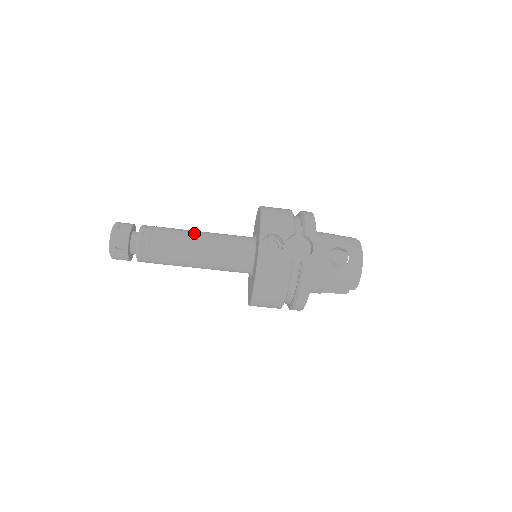
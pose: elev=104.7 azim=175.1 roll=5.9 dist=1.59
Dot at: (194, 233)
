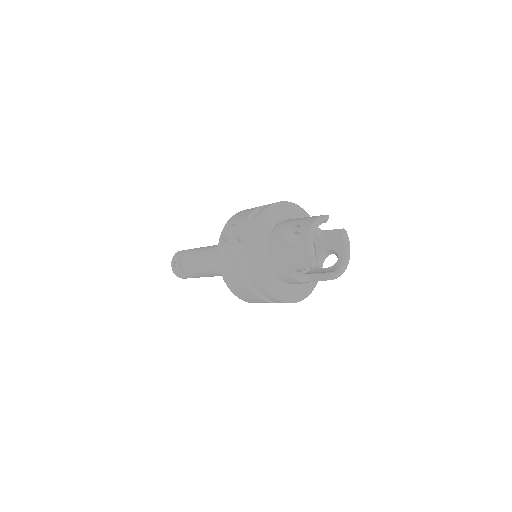
Dot at: (214, 245)
